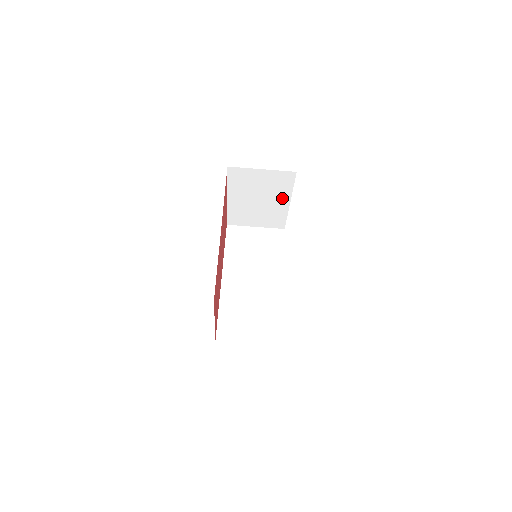
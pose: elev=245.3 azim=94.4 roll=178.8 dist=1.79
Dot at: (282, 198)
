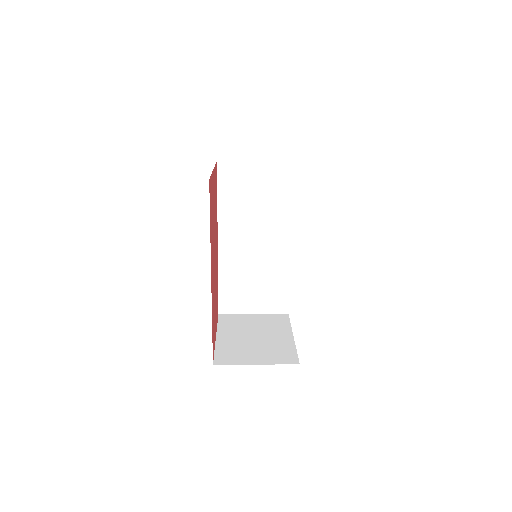
Dot at: occluded
